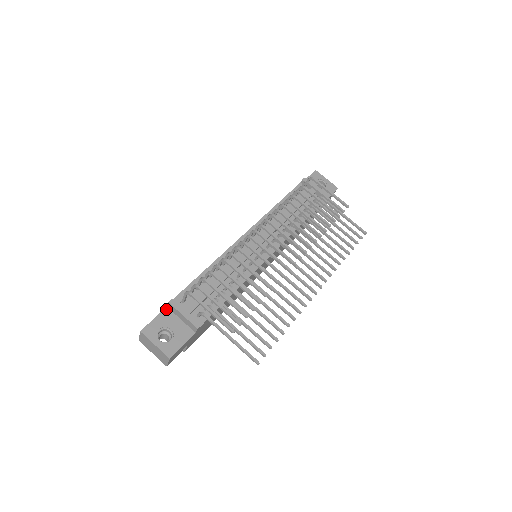
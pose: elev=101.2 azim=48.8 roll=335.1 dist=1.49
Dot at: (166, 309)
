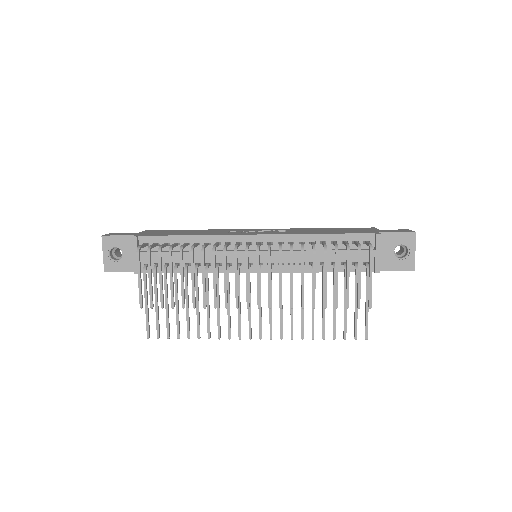
Dot at: occluded
